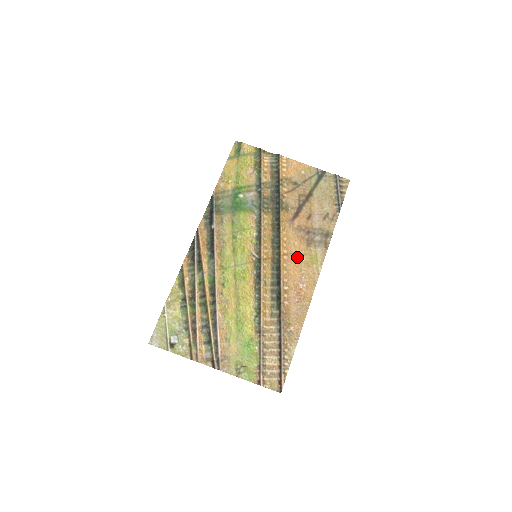
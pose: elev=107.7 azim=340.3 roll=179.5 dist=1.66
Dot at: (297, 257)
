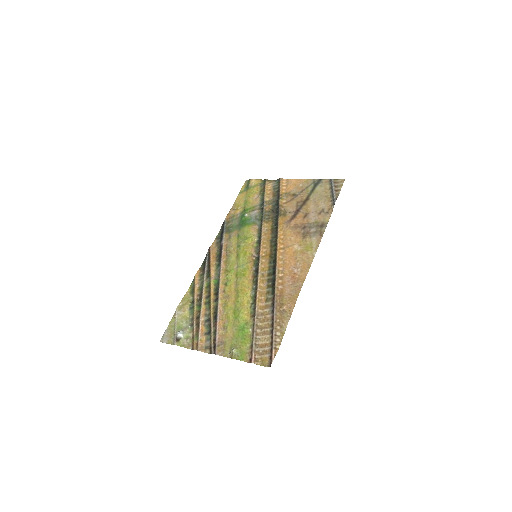
Dot at: (293, 249)
